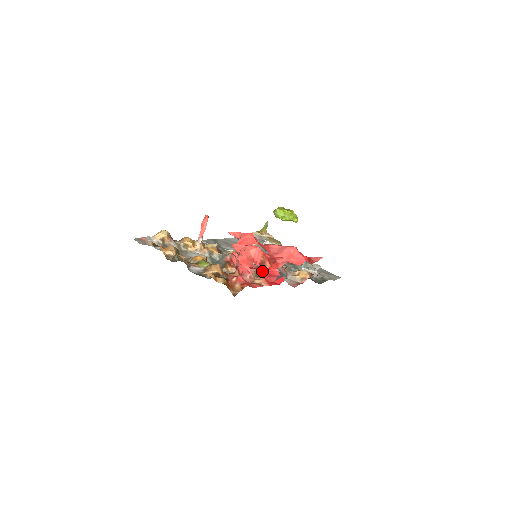
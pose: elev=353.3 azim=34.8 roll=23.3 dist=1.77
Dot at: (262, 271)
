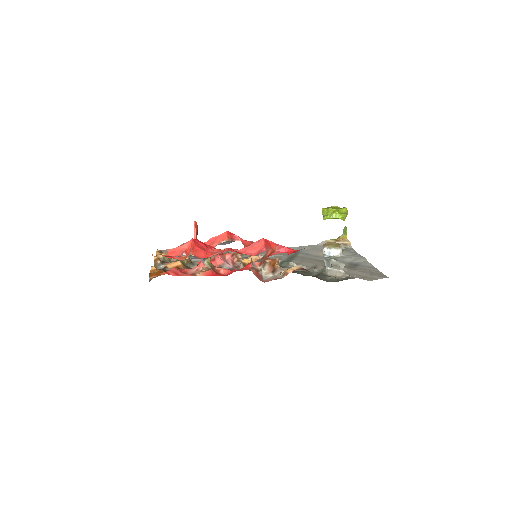
Dot at: (180, 259)
